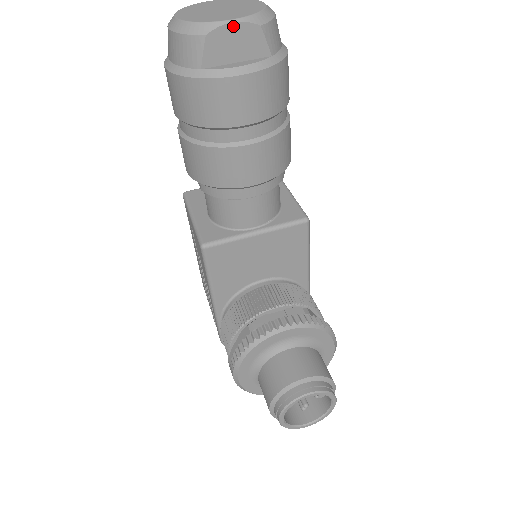
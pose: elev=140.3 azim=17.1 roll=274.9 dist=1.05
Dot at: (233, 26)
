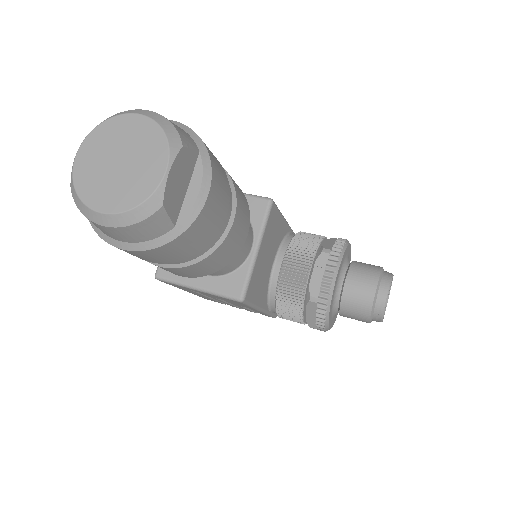
Dot at: (171, 174)
